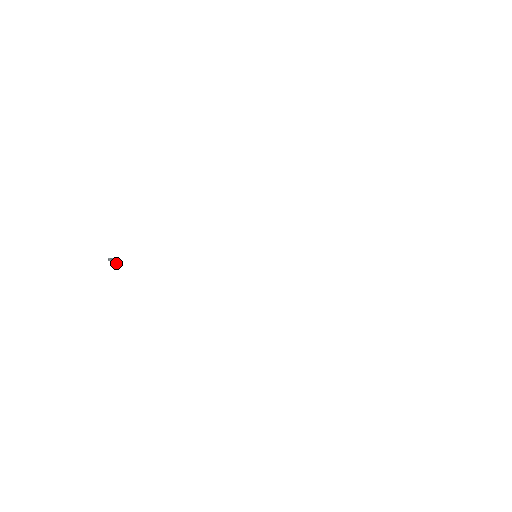
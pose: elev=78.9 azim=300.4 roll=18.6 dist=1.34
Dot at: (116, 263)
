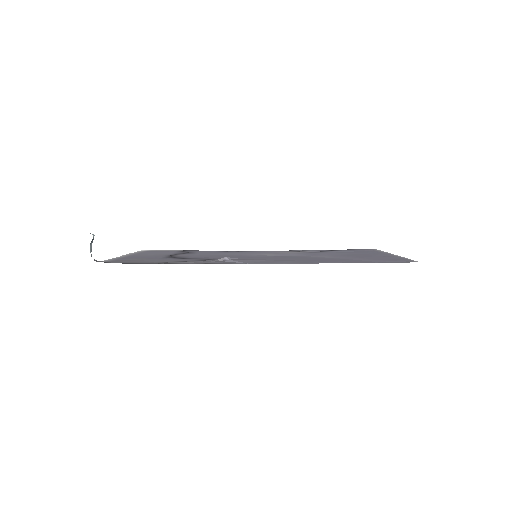
Dot at: (92, 240)
